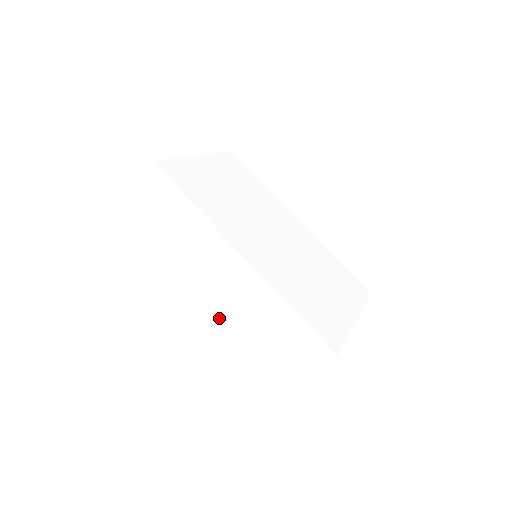
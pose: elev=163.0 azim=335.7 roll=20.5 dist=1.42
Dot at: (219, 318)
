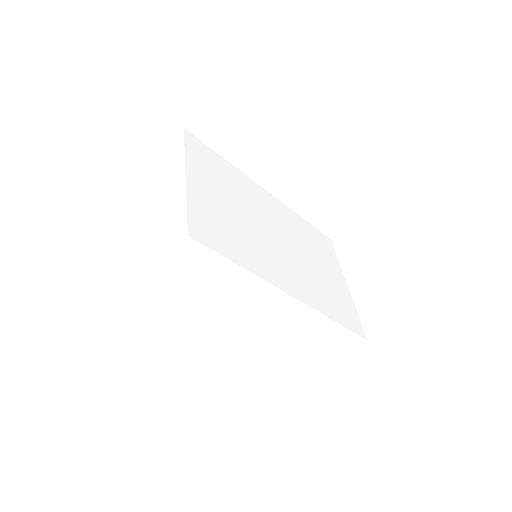
Dot at: occluded
